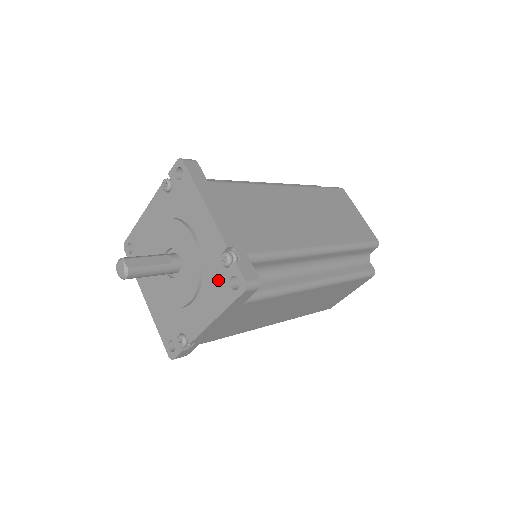
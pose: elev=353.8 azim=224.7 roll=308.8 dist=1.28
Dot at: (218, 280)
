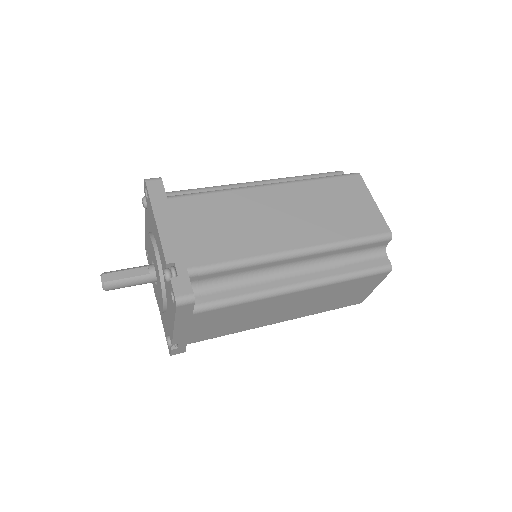
Dot at: (169, 293)
